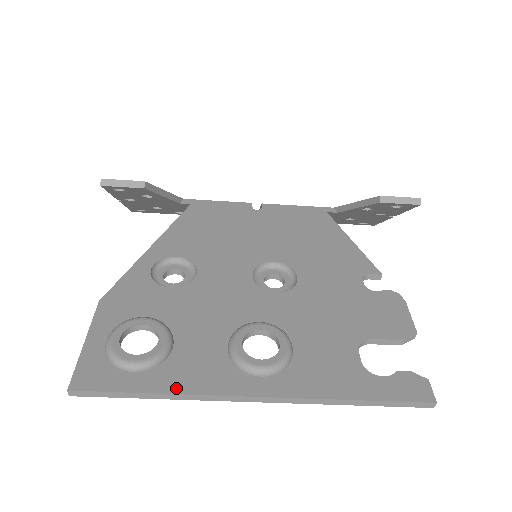
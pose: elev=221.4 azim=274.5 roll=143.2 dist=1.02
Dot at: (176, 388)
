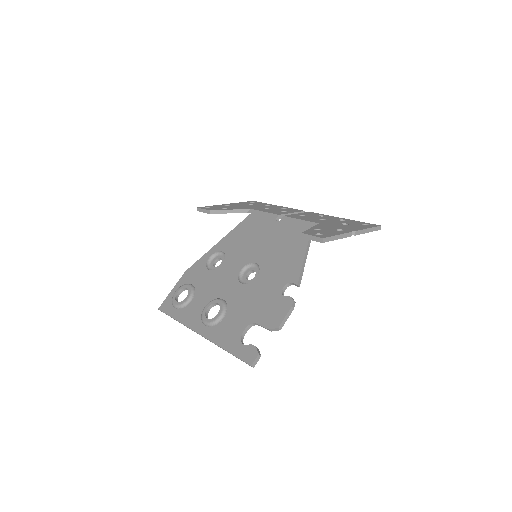
Dot at: (181, 320)
